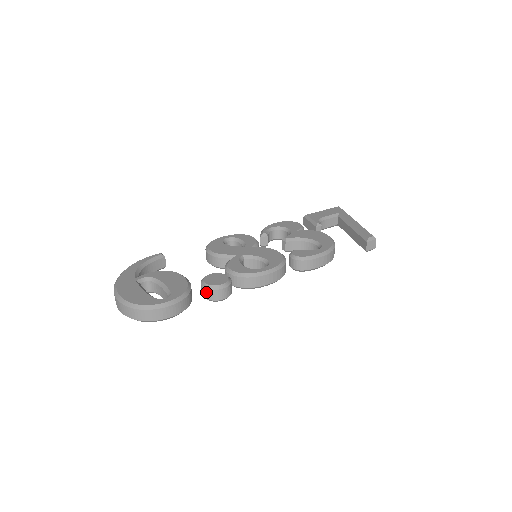
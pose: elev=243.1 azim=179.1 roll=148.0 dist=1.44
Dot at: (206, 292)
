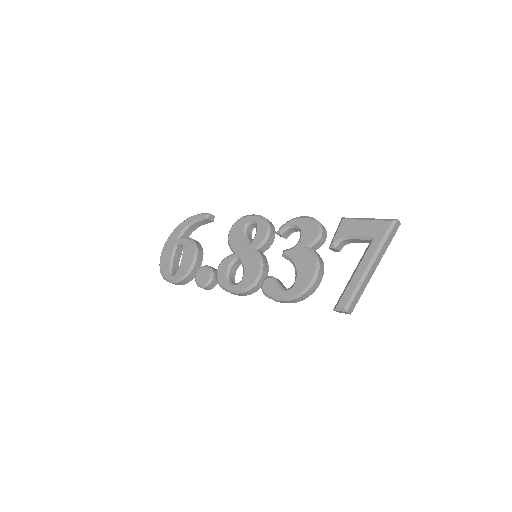
Dot at: occluded
